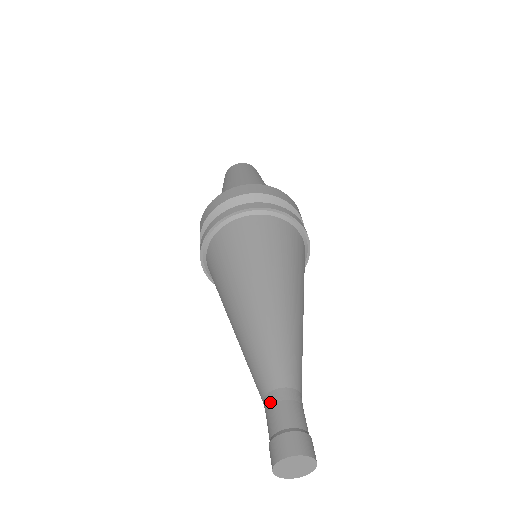
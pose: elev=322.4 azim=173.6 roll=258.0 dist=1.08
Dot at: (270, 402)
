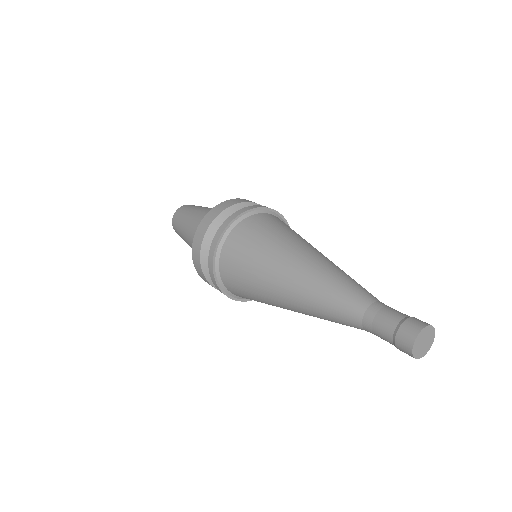
Dot at: (369, 325)
